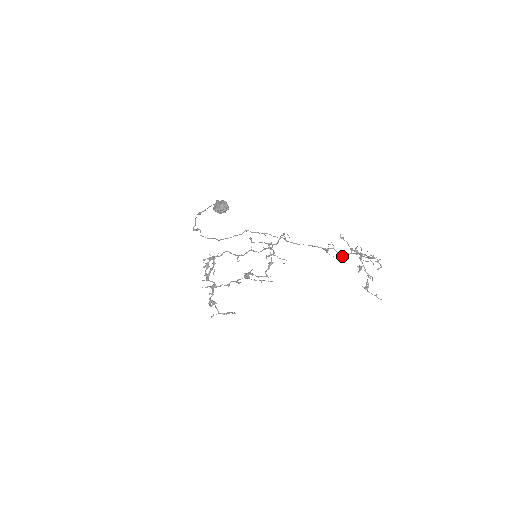
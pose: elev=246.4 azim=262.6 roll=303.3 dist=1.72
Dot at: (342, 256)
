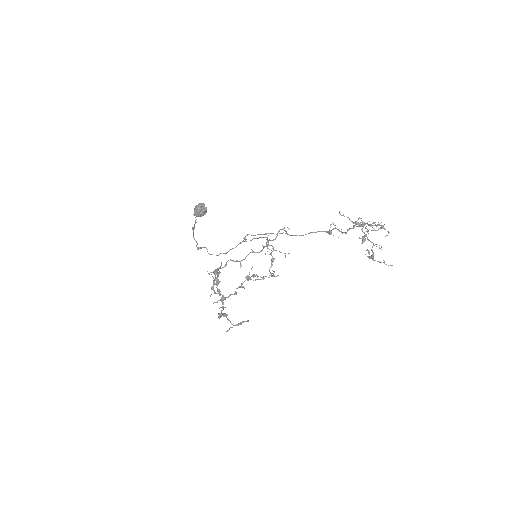
Dot at: (345, 233)
